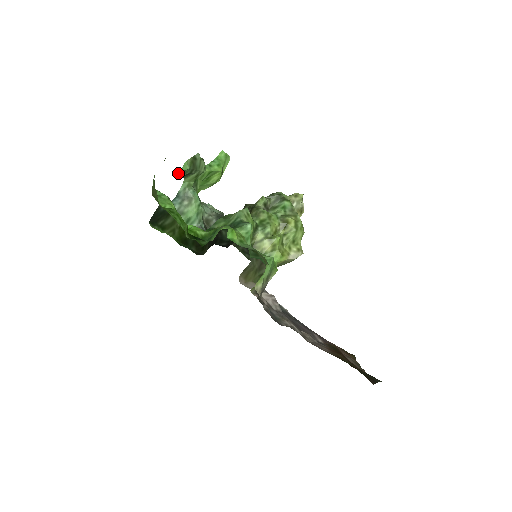
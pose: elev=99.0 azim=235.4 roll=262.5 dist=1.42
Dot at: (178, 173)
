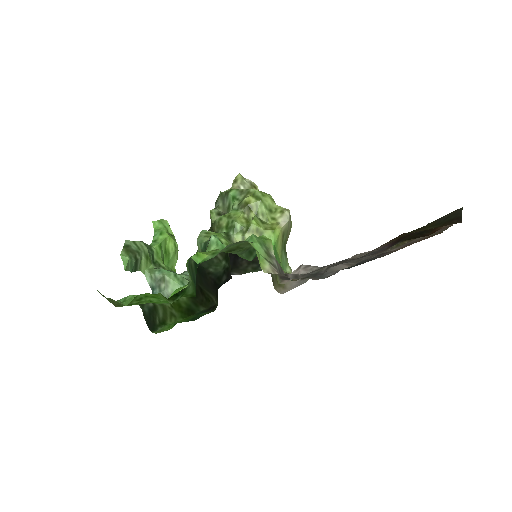
Dot at: occluded
